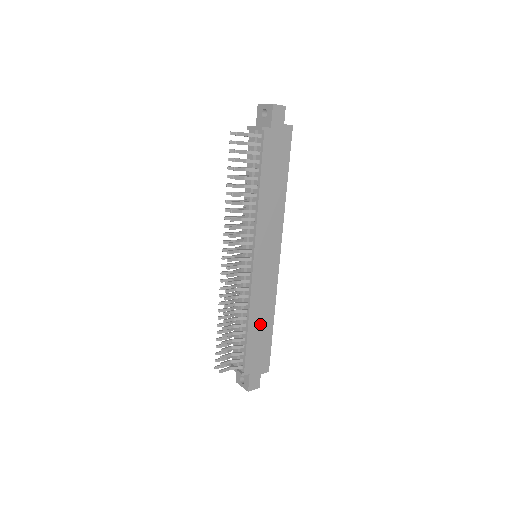
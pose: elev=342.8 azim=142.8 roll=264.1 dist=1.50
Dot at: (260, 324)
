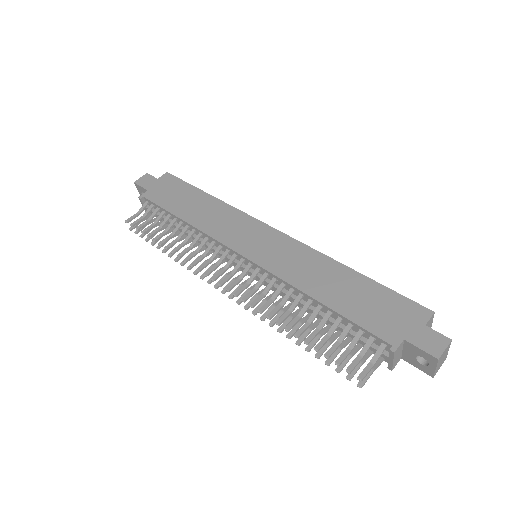
Dot at: (335, 287)
